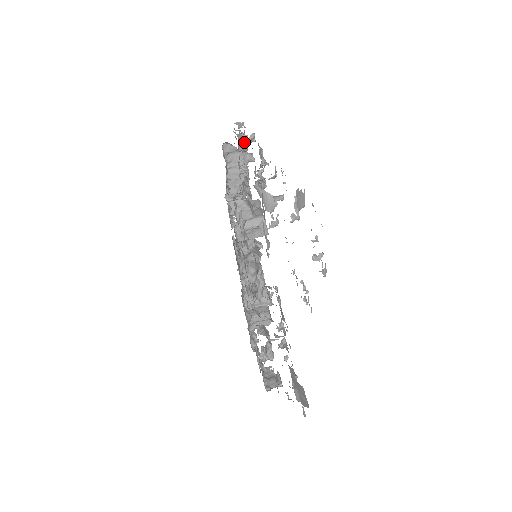
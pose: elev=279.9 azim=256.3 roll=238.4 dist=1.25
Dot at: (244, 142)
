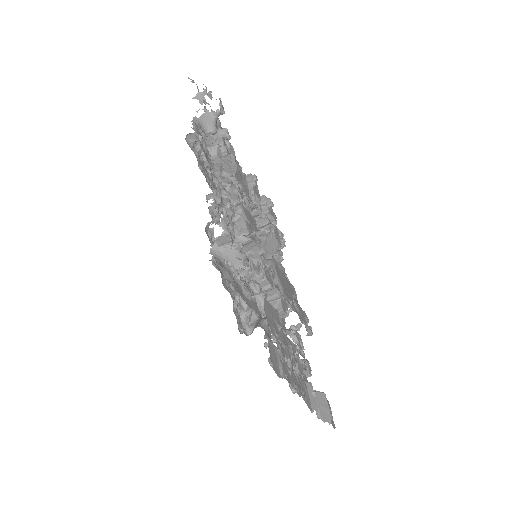
Dot at: (203, 144)
